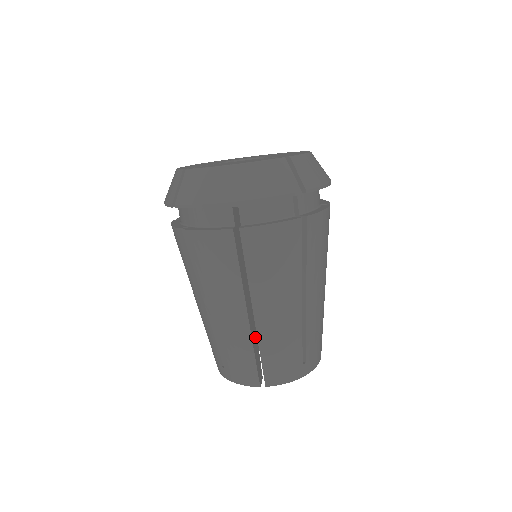
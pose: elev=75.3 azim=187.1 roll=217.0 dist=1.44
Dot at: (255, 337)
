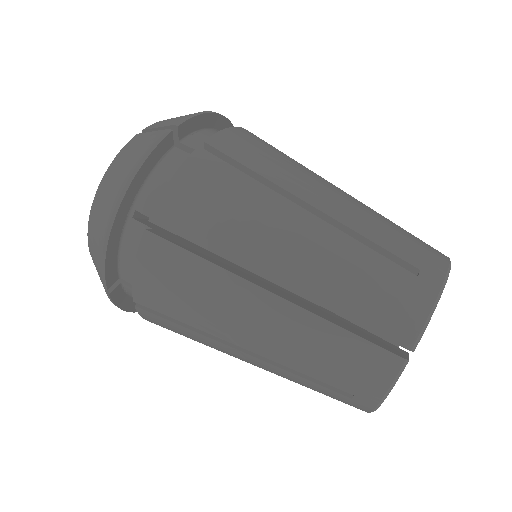
Dot at: (328, 314)
